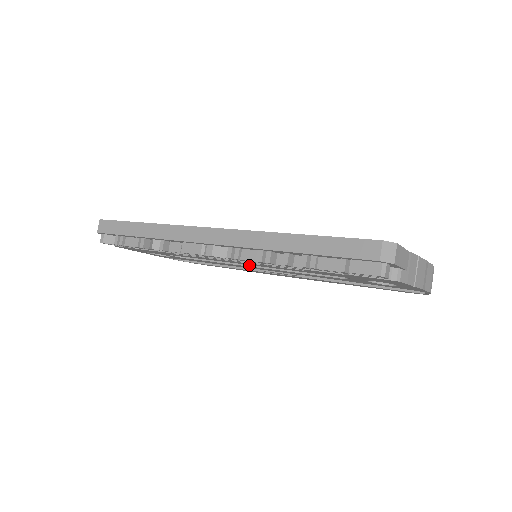
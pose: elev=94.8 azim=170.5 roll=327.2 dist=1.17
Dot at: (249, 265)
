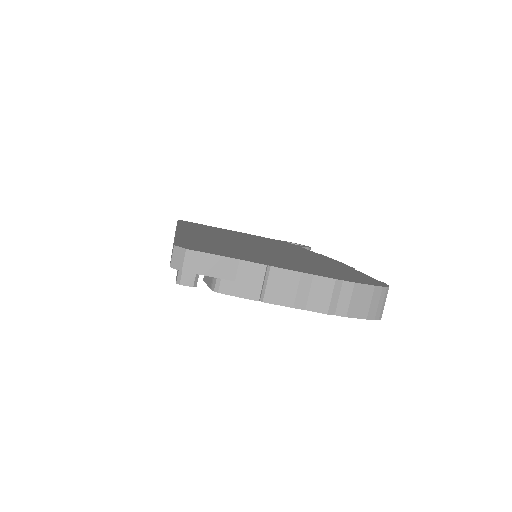
Dot at: occluded
